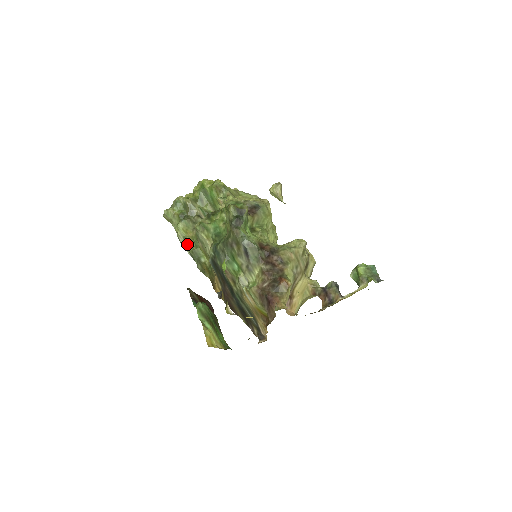
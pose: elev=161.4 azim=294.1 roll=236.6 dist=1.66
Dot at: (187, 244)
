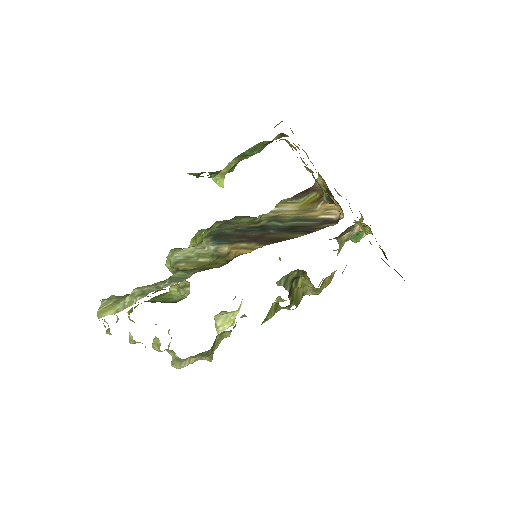
Dot at: (161, 284)
